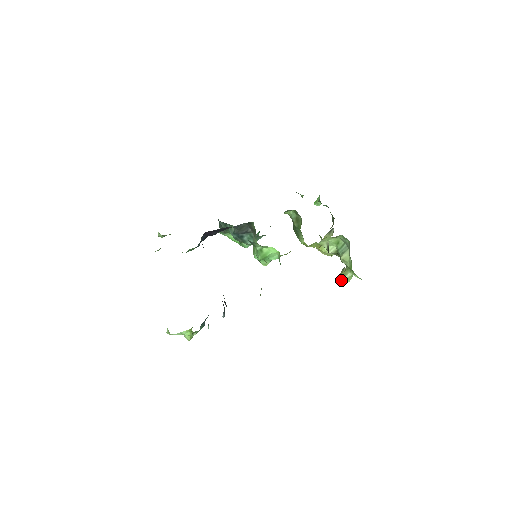
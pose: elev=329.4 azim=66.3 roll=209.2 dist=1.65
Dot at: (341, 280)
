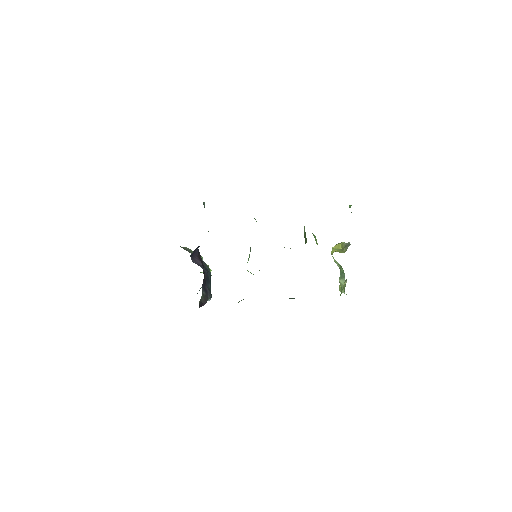
Dot at: (339, 289)
